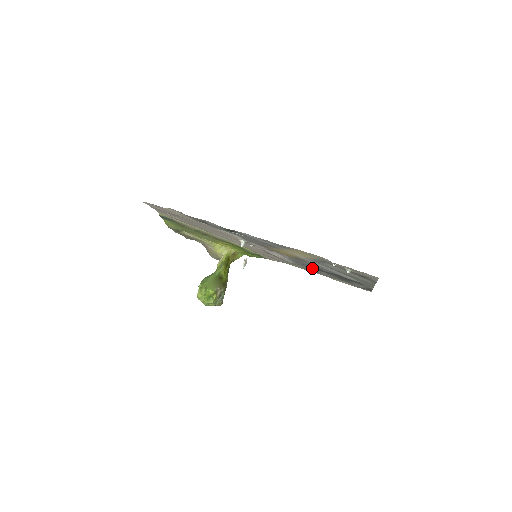
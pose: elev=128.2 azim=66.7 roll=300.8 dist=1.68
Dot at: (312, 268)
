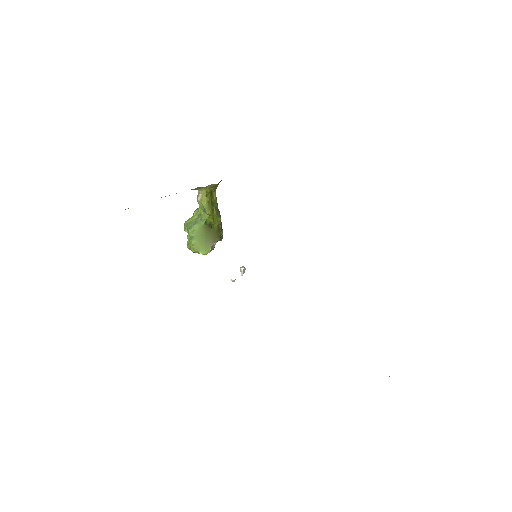
Dot at: occluded
